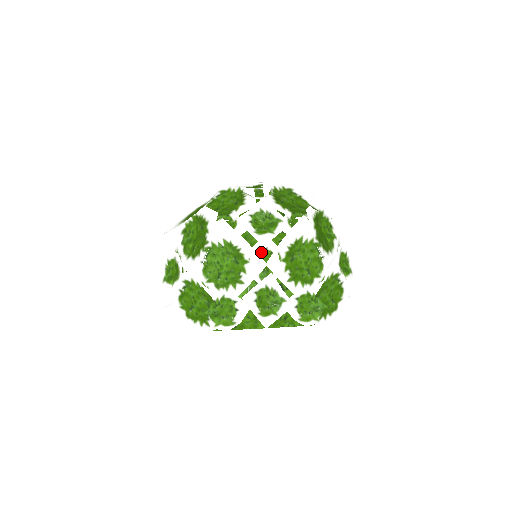
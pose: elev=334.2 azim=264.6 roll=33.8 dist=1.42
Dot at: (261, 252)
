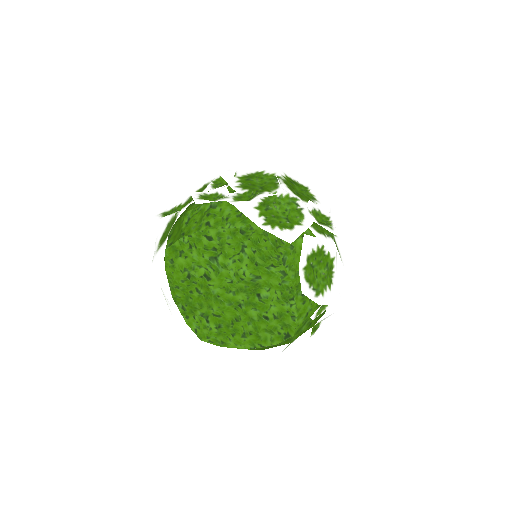
Dot at: occluded
